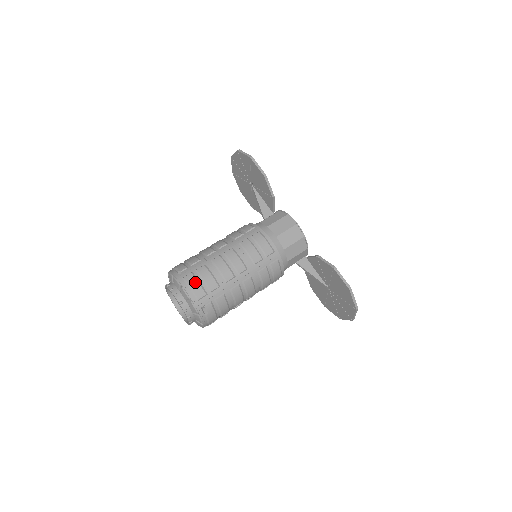
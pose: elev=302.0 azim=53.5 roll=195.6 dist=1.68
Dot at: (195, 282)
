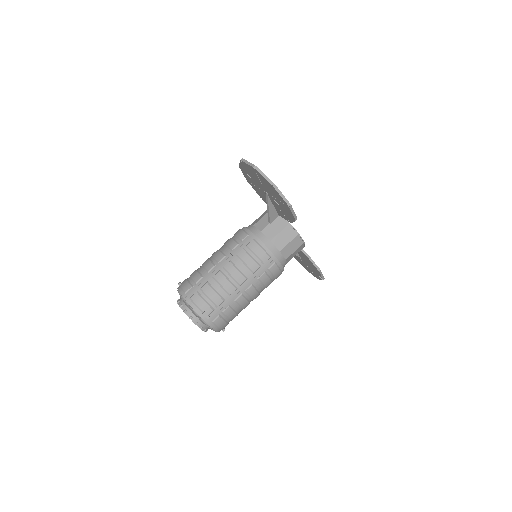
Dot at: (223, 323)
